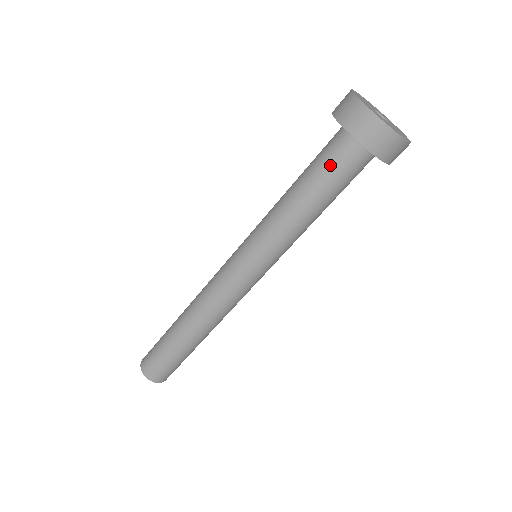
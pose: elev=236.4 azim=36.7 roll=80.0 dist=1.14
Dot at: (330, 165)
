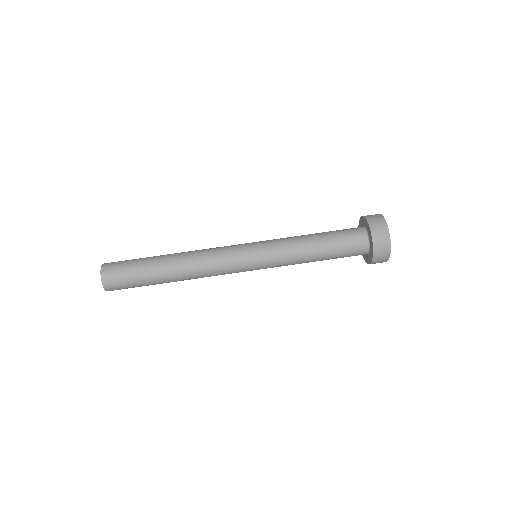
Dot at: (347, 246)
